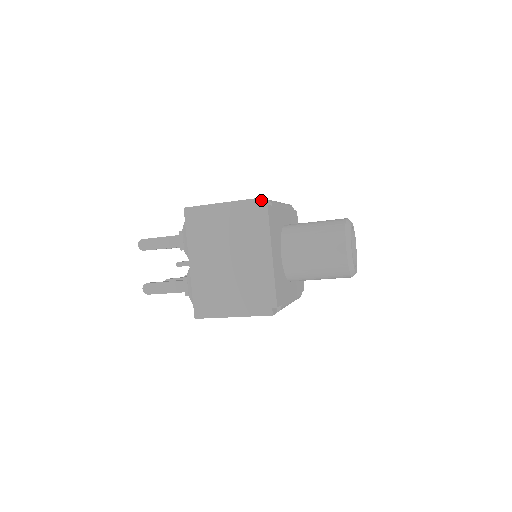
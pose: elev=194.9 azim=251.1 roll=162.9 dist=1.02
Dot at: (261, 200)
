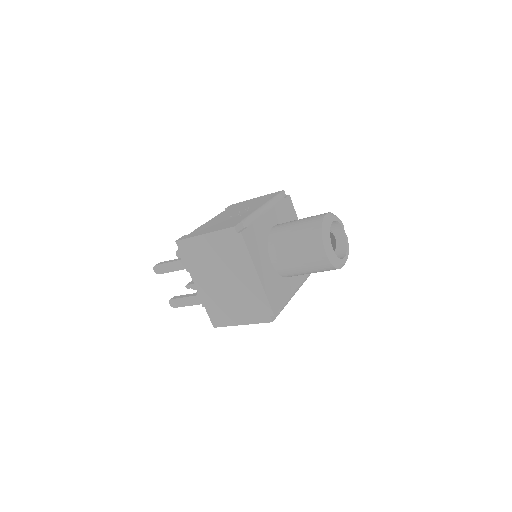
Dot at: (234, 229)
